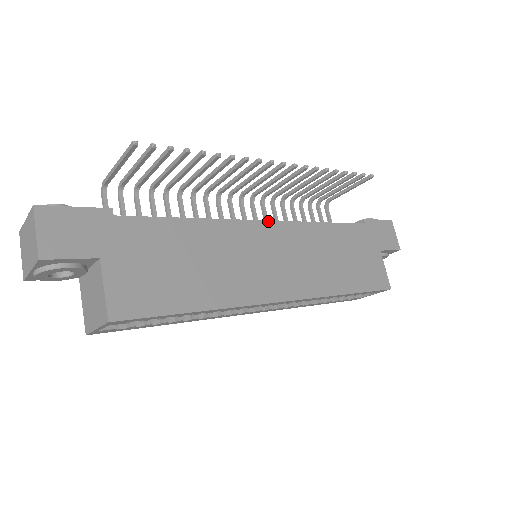
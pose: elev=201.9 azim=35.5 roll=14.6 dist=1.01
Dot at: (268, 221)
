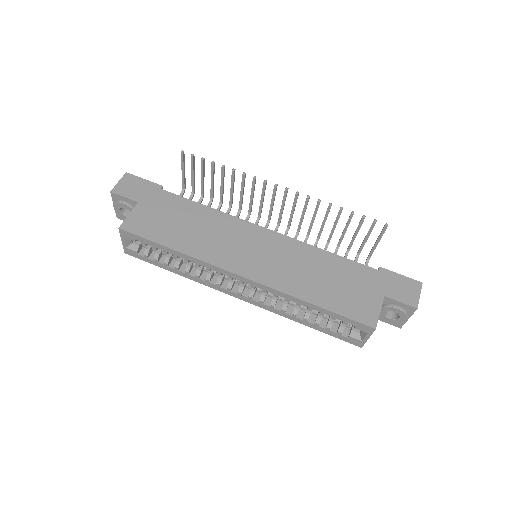
Dot at: (267, 229)
